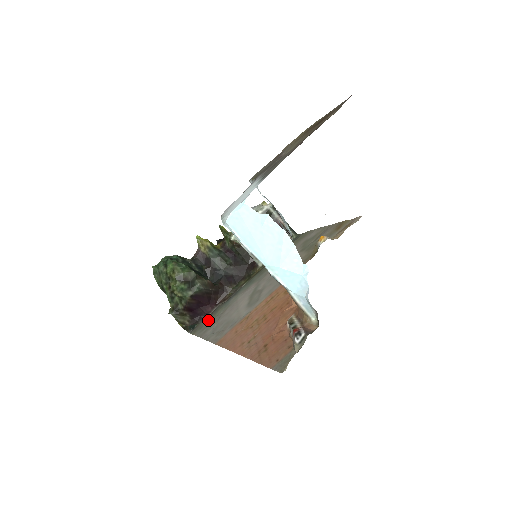
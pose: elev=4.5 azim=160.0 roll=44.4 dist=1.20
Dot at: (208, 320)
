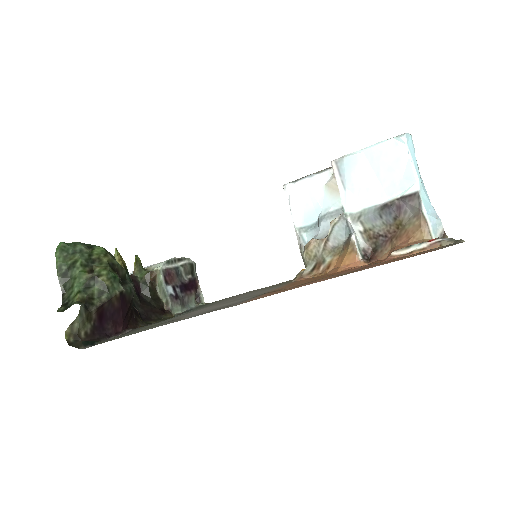
Dot at: (135, 331)
